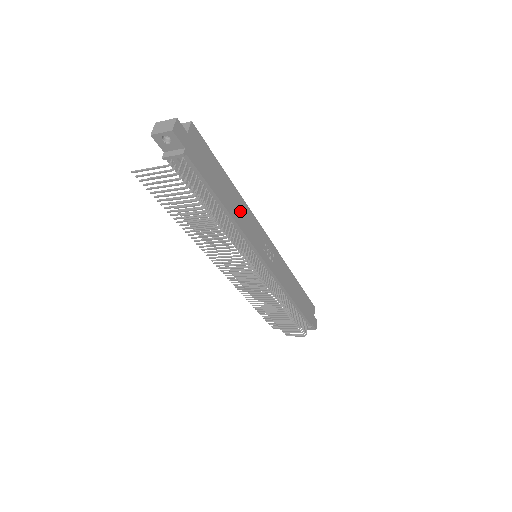
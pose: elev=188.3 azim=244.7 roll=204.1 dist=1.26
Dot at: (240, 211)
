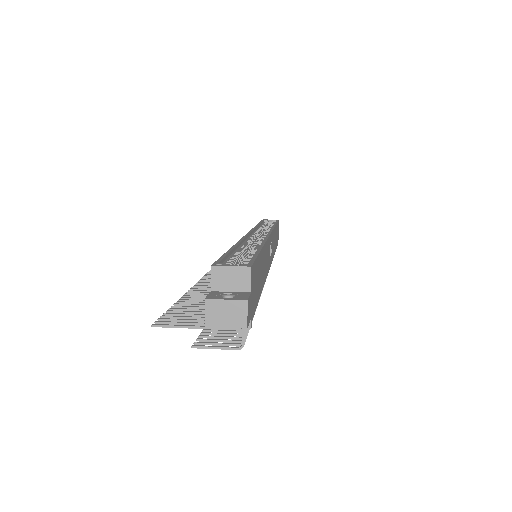
Dot at: (264, 263)
